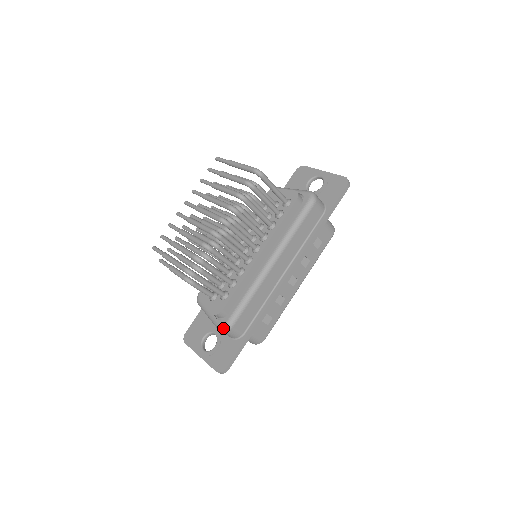
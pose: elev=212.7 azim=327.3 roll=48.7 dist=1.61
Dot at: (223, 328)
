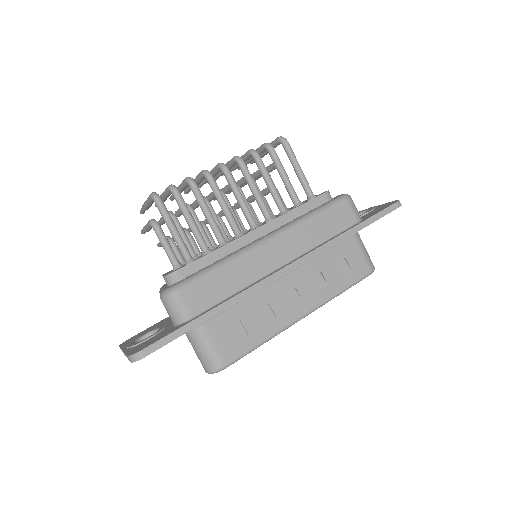
Dot at: (166, 291)
